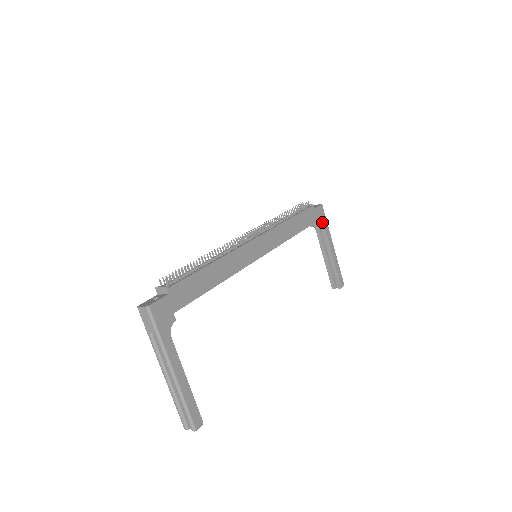
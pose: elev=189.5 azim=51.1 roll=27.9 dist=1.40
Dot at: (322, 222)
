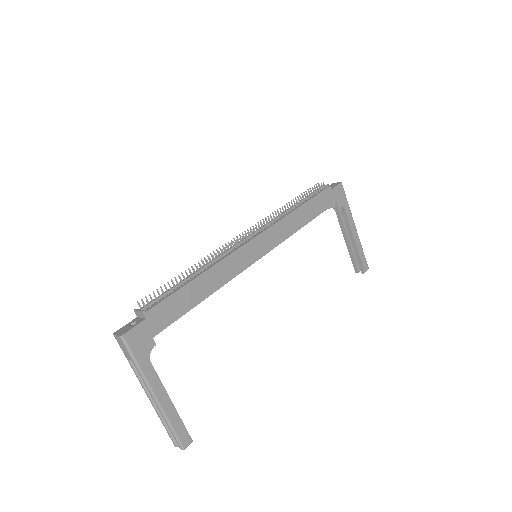
Dot at: (341, 203)
